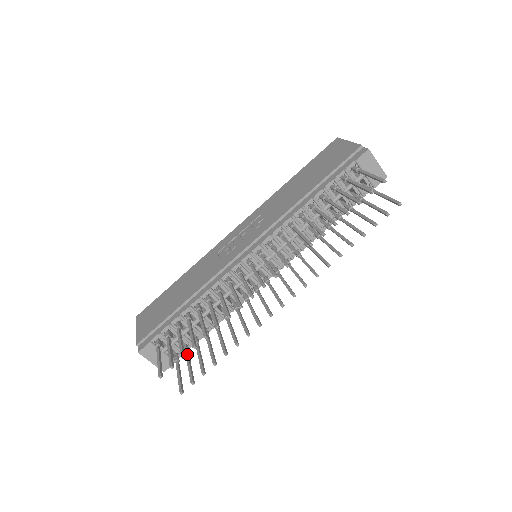
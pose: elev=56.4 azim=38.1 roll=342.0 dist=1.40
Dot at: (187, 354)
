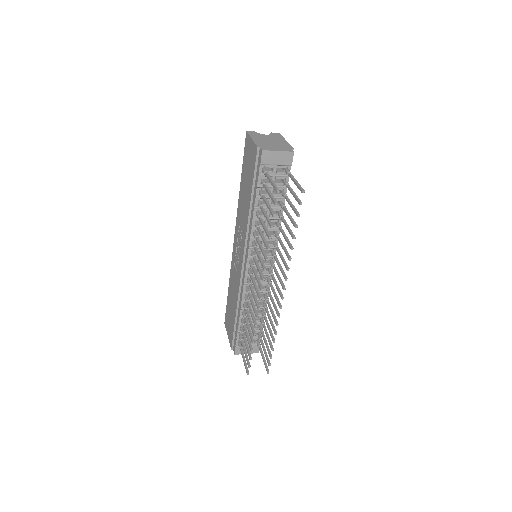
Dot at: (260, 341)
